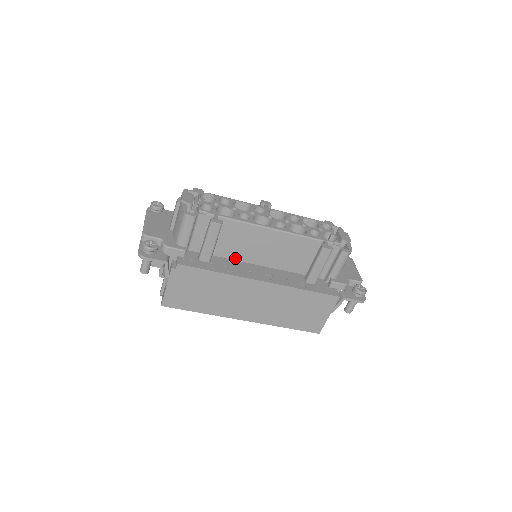
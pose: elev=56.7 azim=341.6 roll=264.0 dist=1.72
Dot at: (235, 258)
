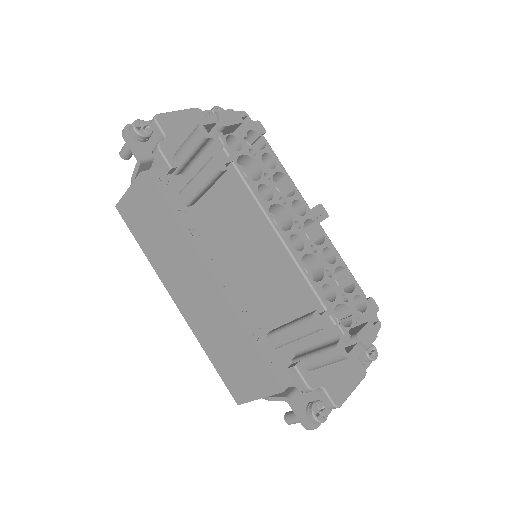
Dot at: (222, 231)
